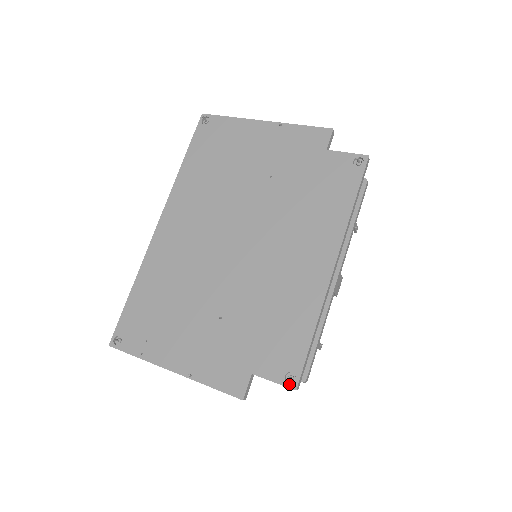
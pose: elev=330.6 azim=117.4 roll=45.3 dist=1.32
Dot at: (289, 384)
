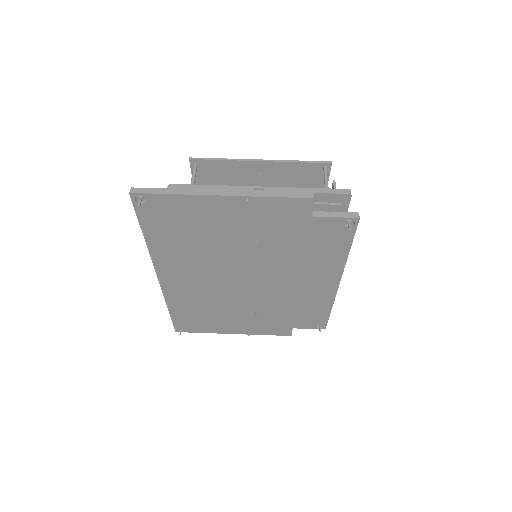
Dot at: (320, 328)
